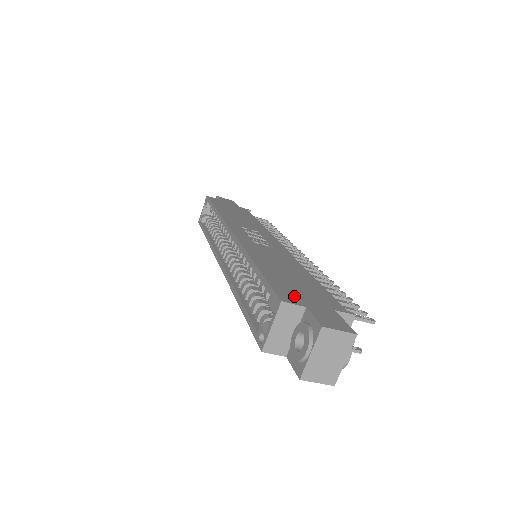
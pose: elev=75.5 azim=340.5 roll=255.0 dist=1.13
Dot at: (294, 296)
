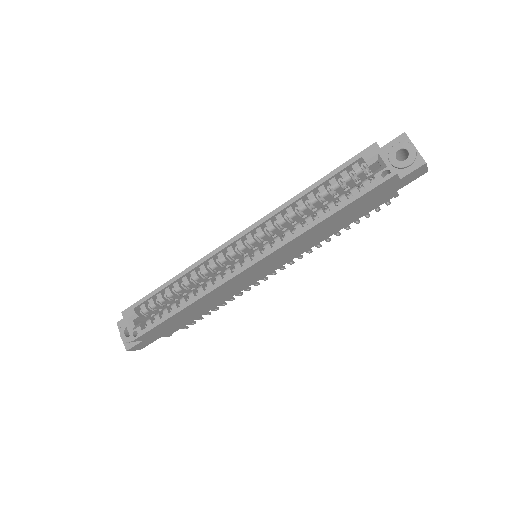
Dot at: occluded
